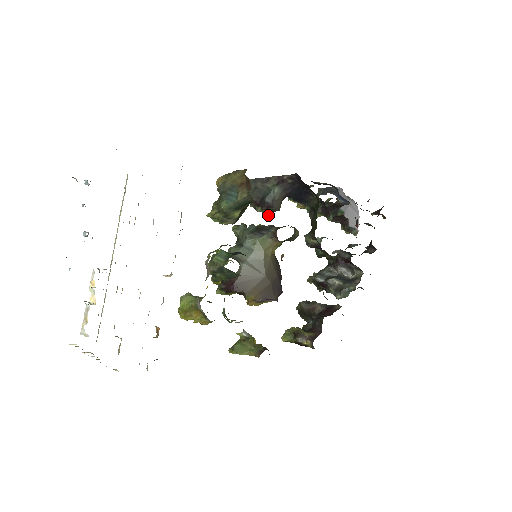
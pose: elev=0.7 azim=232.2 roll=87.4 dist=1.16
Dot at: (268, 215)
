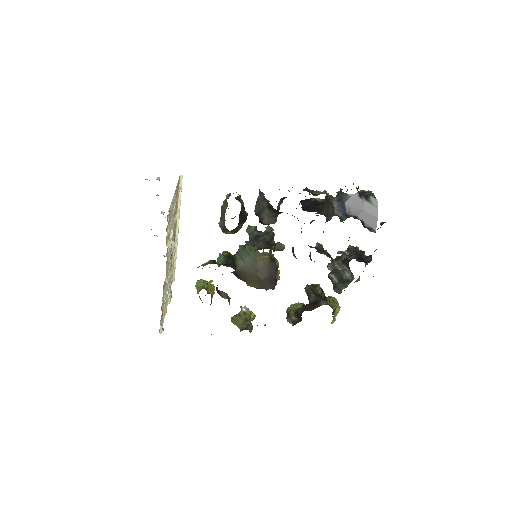
Dot at: occluded
